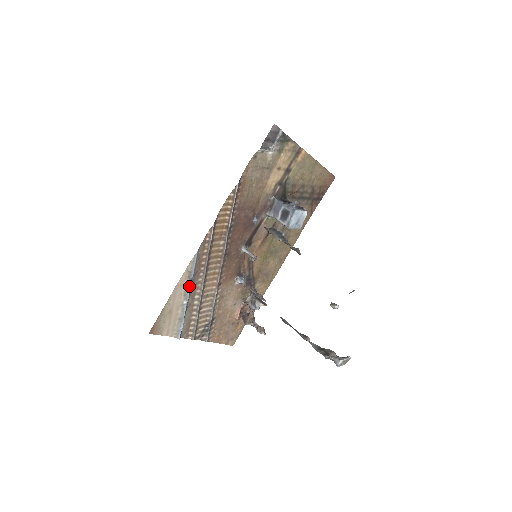
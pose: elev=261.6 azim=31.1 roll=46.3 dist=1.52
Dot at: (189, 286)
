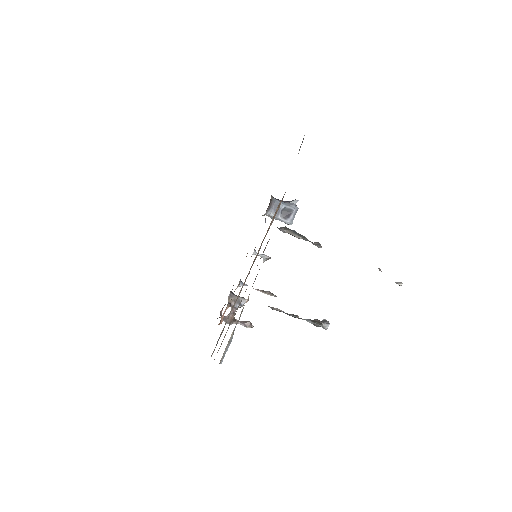
Dot at: occluded
